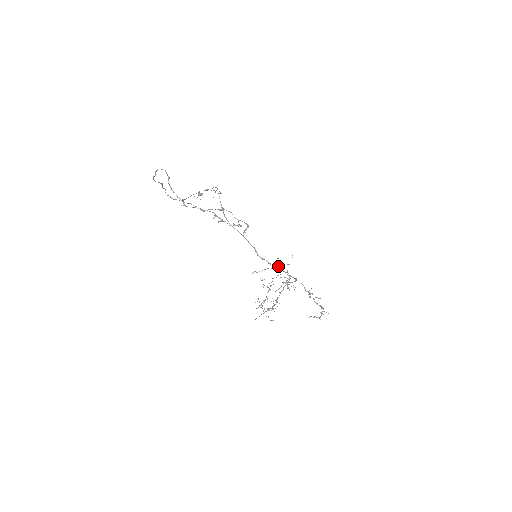
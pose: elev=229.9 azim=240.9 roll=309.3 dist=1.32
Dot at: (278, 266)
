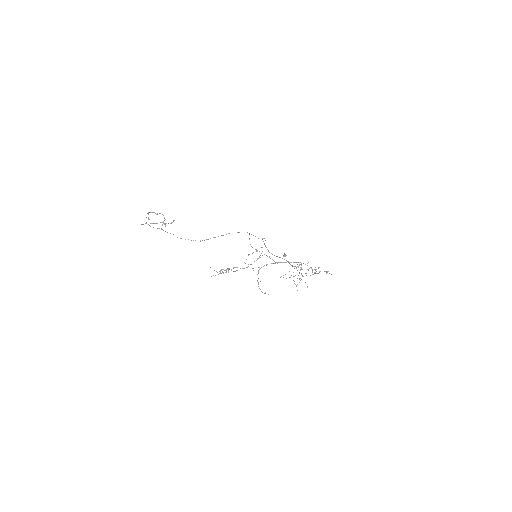
Dot at: occluded
